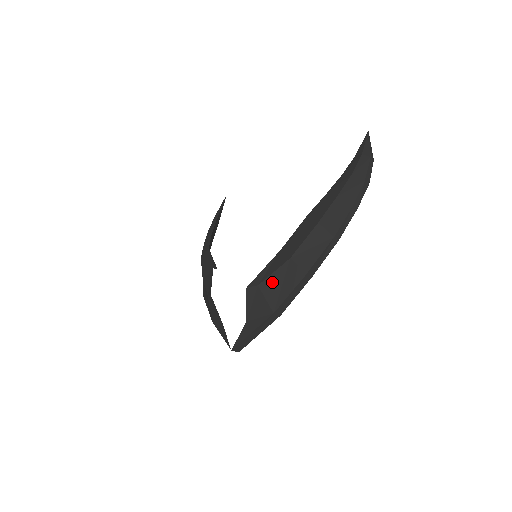
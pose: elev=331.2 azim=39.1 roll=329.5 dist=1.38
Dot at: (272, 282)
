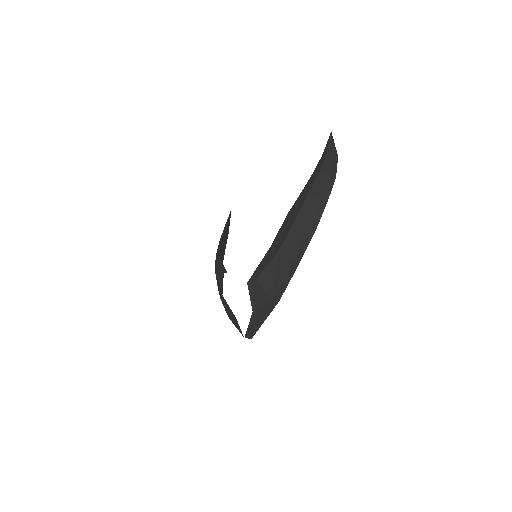
Dot at: (267, 274)
